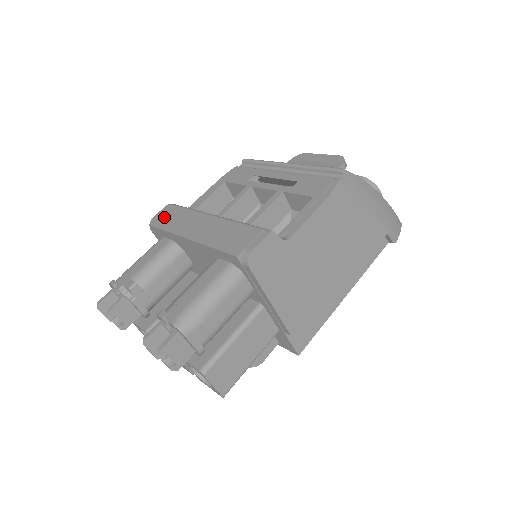
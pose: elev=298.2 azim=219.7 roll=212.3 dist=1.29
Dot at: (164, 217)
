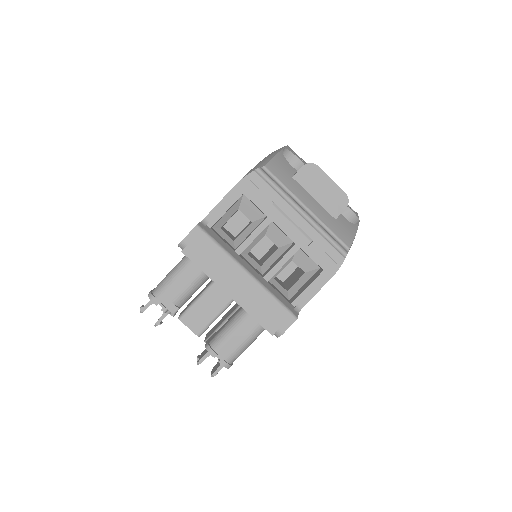
Dot at: (197, 249)
